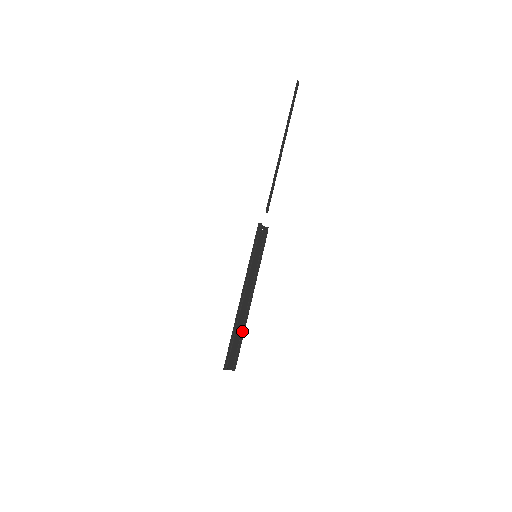
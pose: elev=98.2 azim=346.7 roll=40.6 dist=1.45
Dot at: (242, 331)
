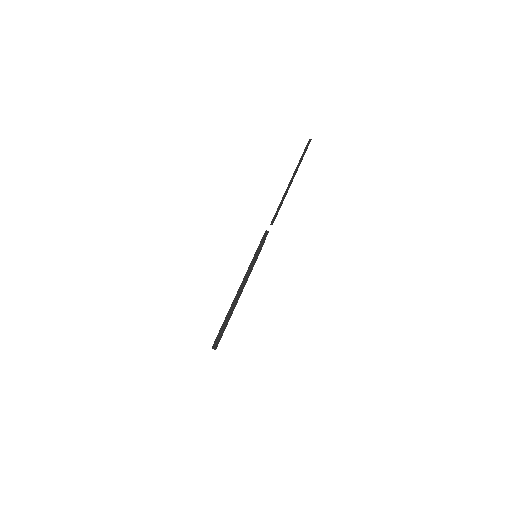
Dot at: occluded
